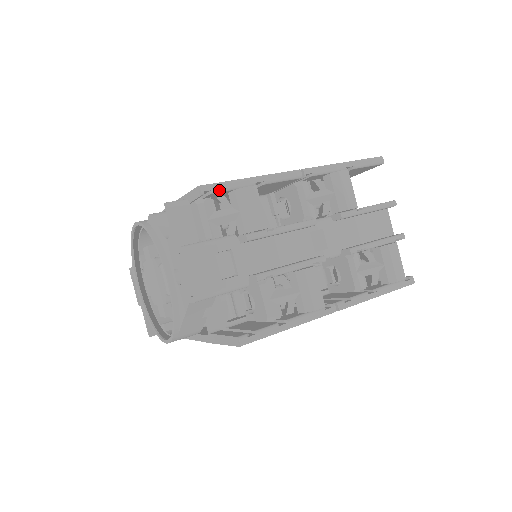
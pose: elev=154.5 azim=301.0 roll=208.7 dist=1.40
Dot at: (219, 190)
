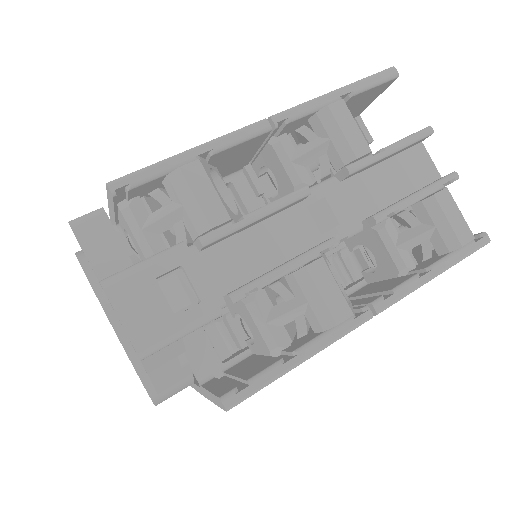
Dot at: (140, 181)
